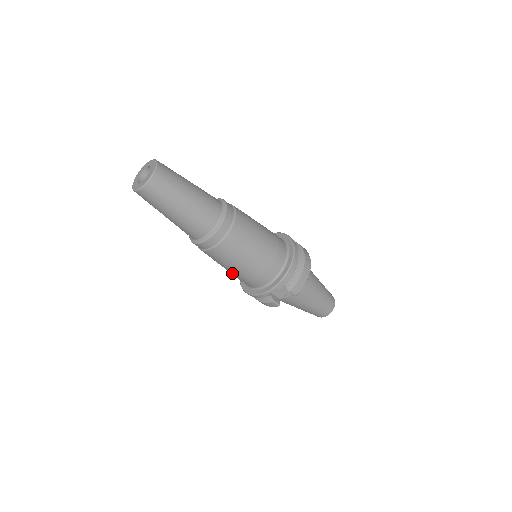
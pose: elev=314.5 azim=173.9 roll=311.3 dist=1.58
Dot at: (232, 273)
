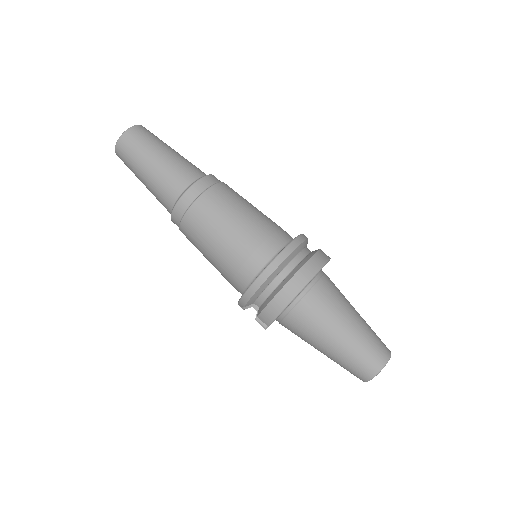
Dot at: occluded
